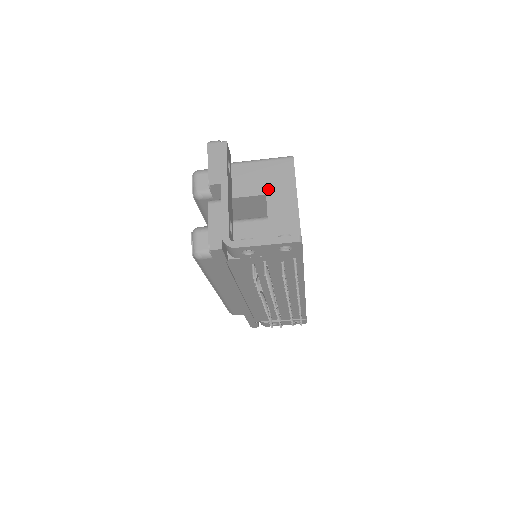
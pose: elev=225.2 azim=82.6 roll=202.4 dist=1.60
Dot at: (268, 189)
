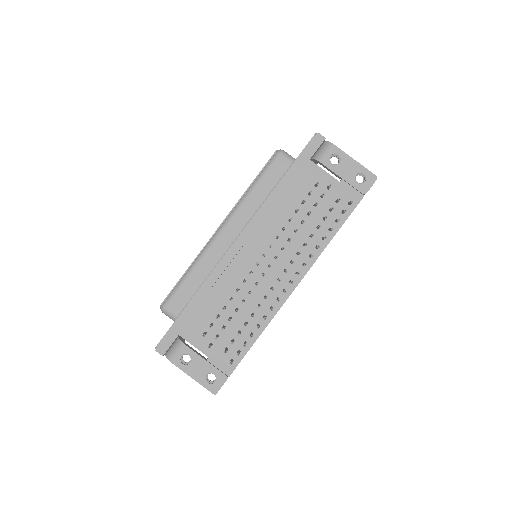
Dot at: occluded
